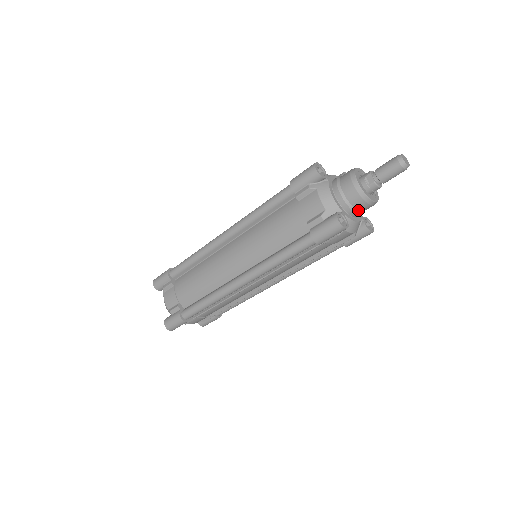
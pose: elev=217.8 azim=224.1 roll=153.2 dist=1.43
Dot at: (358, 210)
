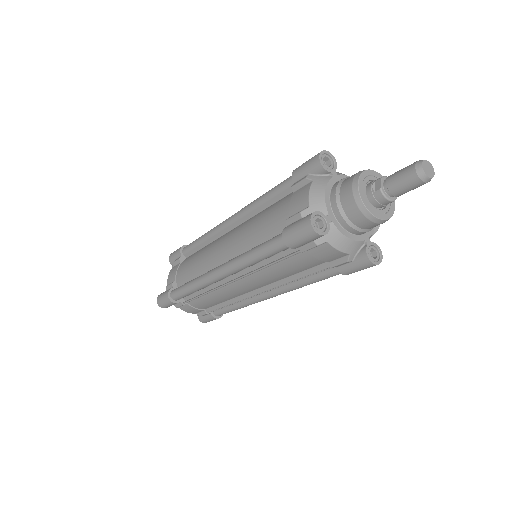
Dot at: (353, 222)
